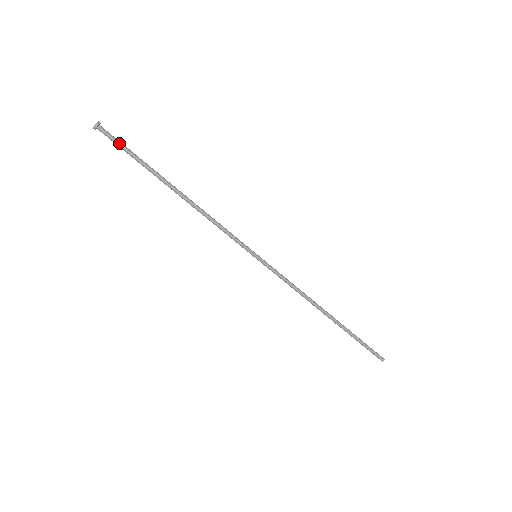
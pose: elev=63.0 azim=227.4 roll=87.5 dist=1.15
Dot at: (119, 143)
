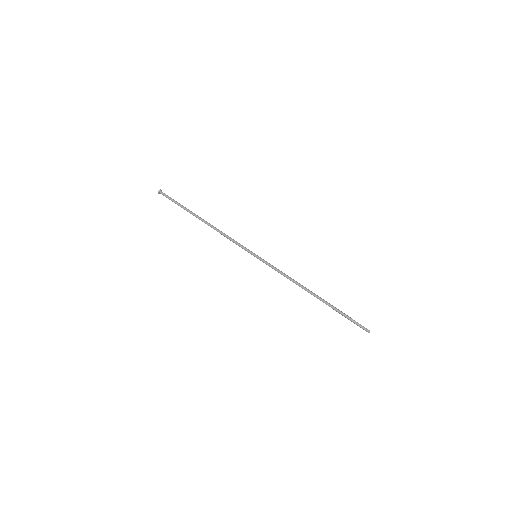
Dot at: (171, 199)
